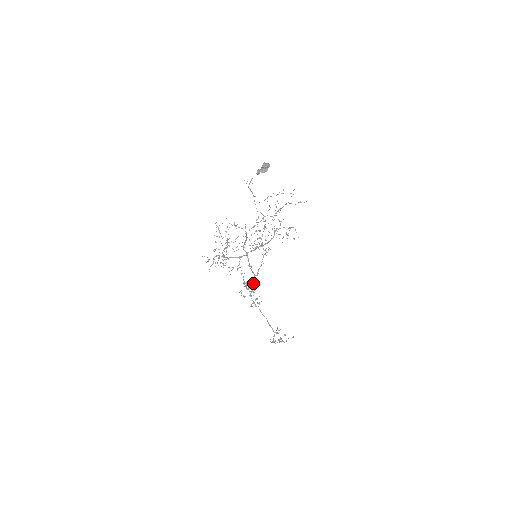
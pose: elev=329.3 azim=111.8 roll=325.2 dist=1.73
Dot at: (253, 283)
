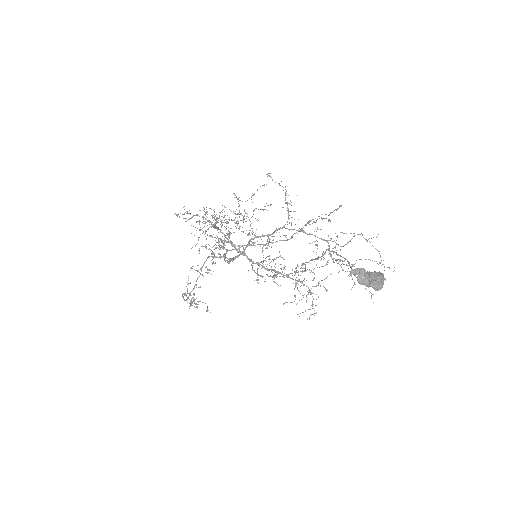
Dot at: (225, 257)
